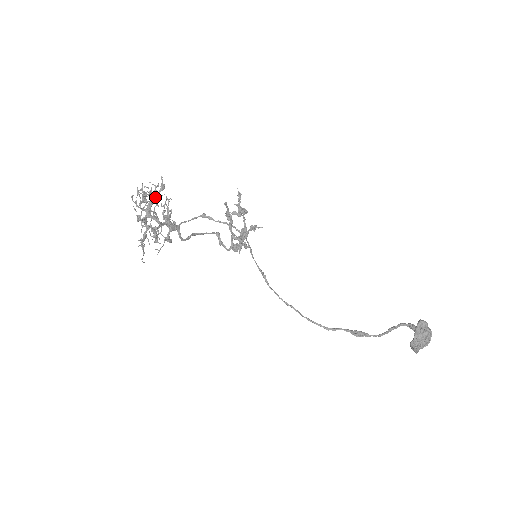
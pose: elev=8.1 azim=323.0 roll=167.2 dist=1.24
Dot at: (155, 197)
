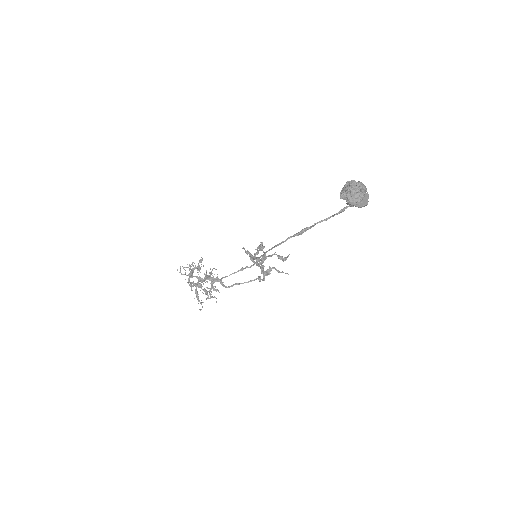
Dot at: (196, 267)
